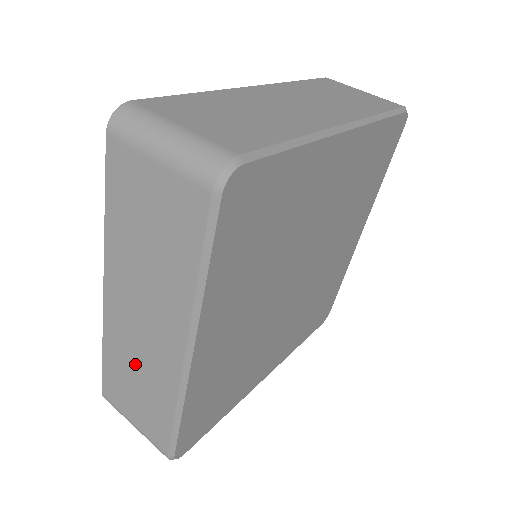
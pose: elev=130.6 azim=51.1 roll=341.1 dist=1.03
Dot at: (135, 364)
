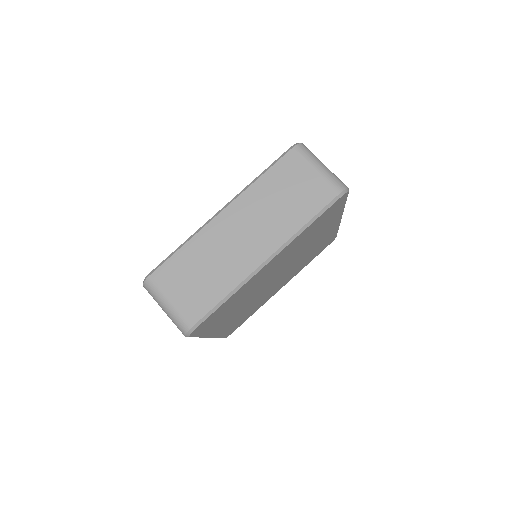
Dot at: occluded
